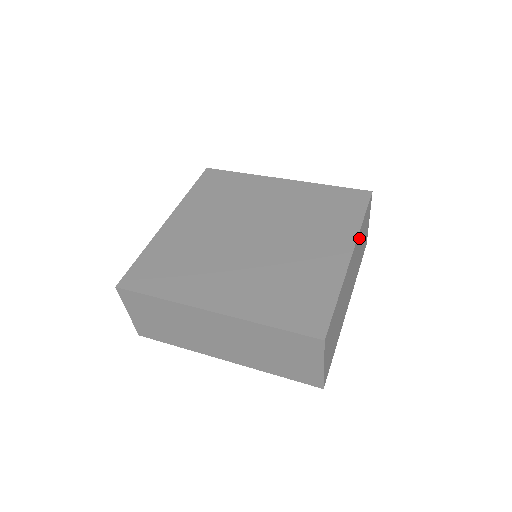
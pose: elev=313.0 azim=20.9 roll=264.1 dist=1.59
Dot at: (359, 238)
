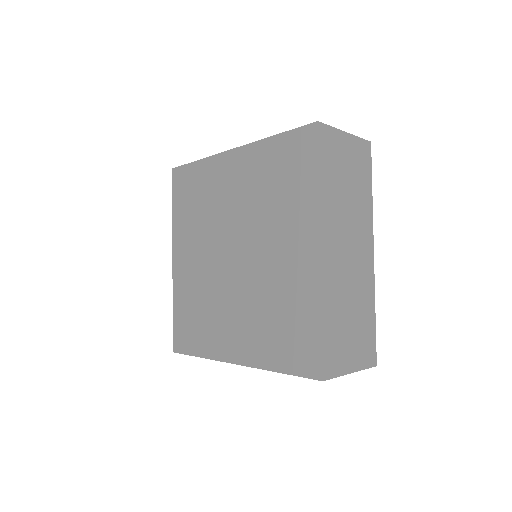
Dot at: (328, 204)
